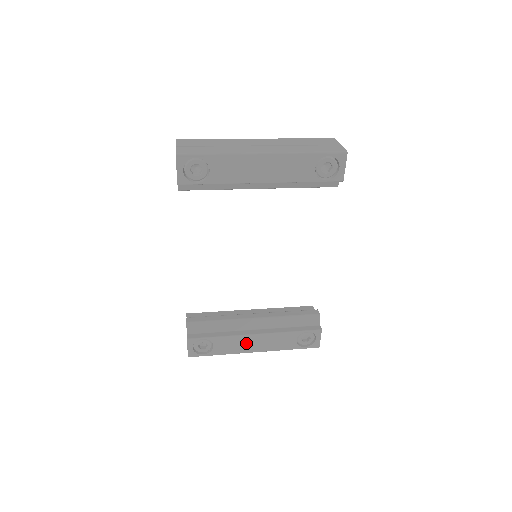
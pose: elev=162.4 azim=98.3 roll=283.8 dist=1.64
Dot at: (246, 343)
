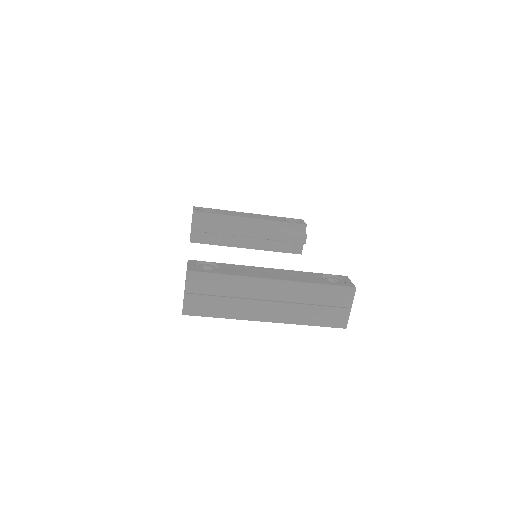
Dot at: (260, 272)
